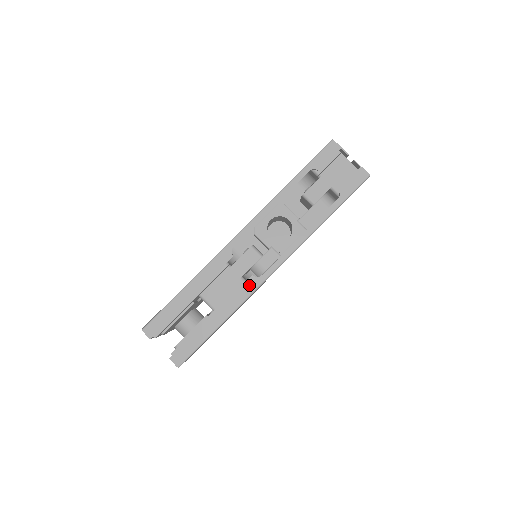
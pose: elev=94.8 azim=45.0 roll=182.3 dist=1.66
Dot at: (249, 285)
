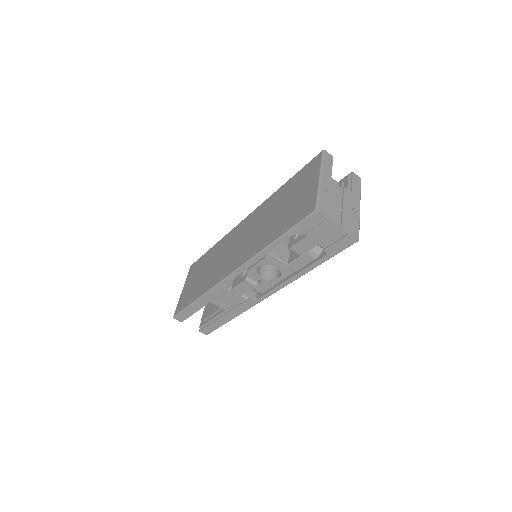
Dot at: (249, 303)
